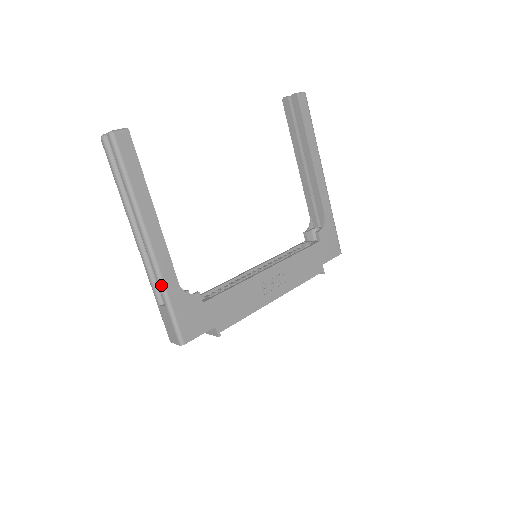
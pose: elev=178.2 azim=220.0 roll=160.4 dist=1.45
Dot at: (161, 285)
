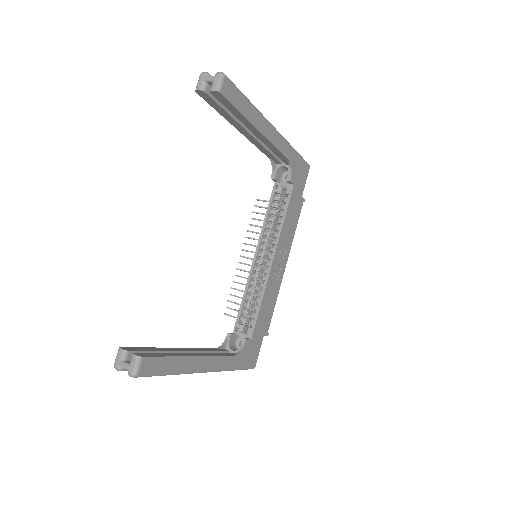
Dot at: occluded
